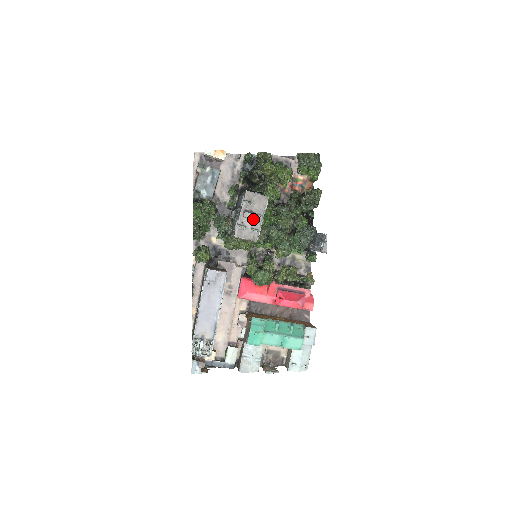
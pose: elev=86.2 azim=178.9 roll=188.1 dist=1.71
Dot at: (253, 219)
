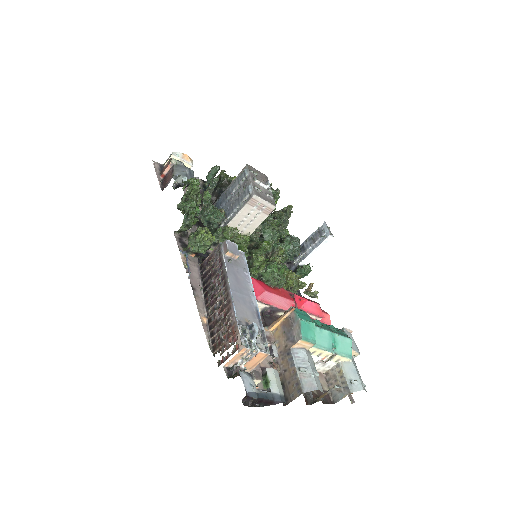
Dot at: (266, 184)
